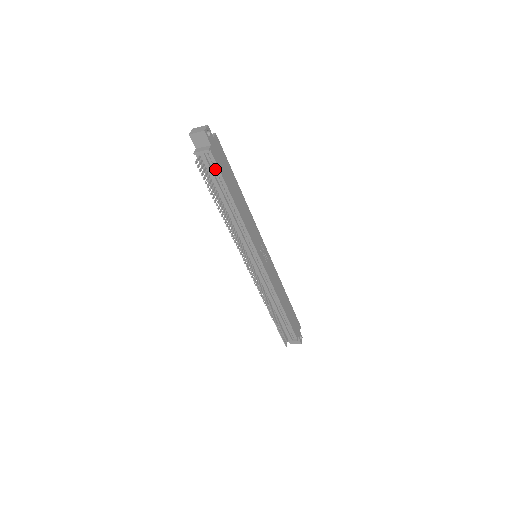
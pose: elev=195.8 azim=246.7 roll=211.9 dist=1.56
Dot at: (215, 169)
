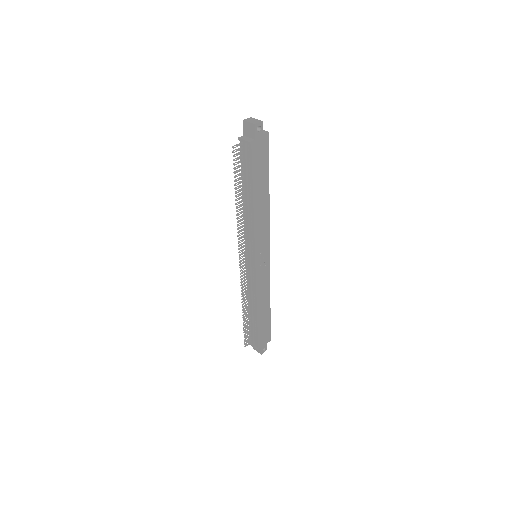
Dot at: (250, 162)
